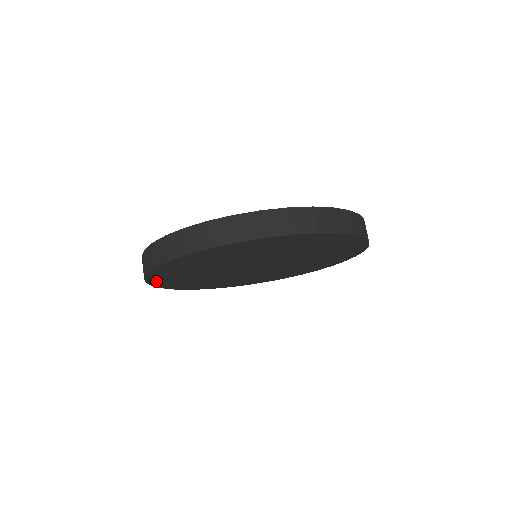
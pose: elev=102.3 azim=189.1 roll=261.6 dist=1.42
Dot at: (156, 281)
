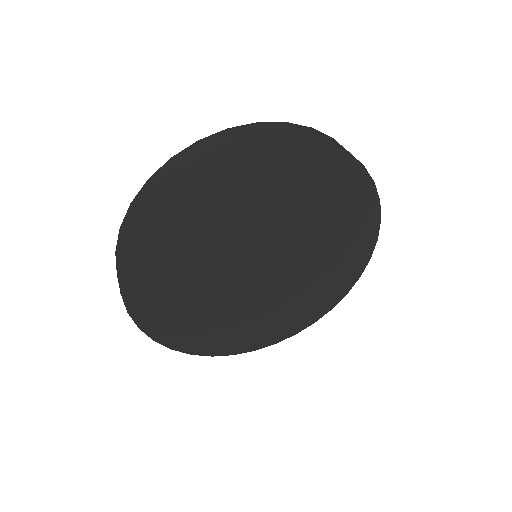
Dot at: (163, 334)
